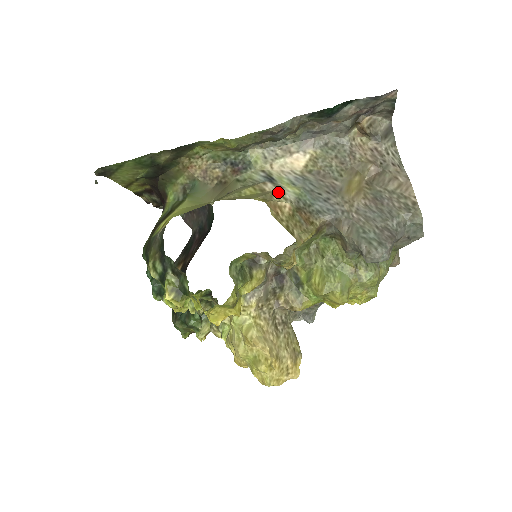
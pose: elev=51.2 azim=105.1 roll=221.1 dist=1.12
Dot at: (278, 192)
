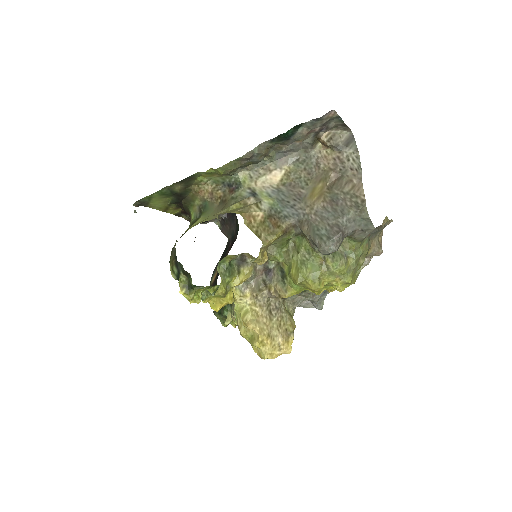
Dot at: (256, 204)
